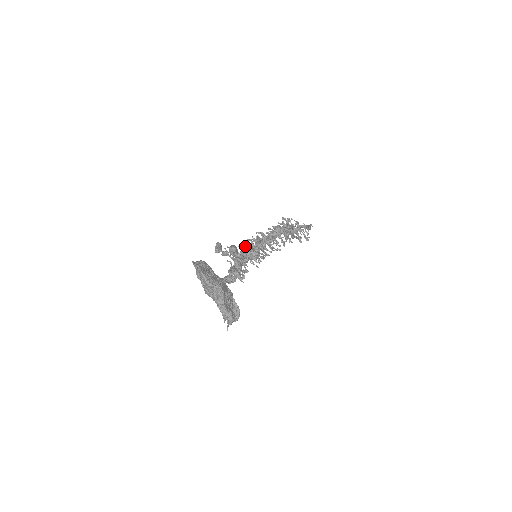
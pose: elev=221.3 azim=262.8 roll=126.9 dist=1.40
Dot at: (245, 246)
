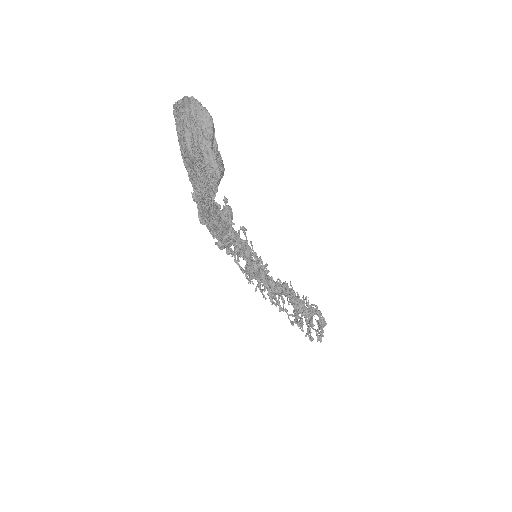
Dot at: (243, 226)
